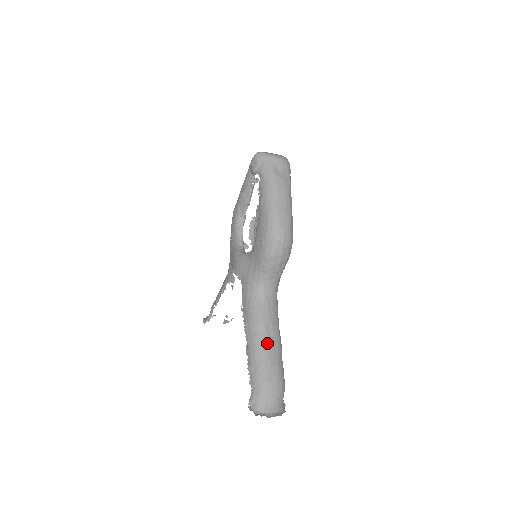
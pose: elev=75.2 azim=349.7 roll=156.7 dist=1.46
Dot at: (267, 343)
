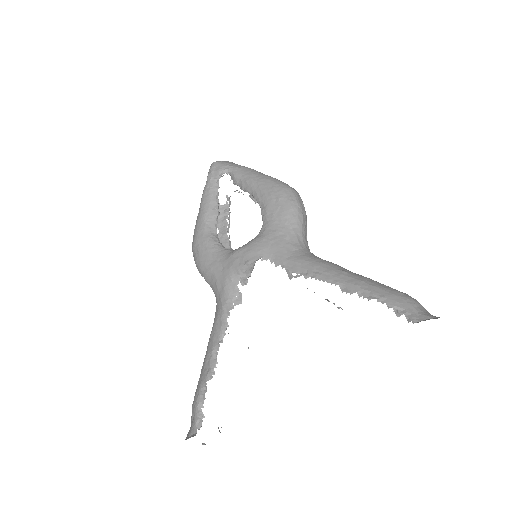
Dot at: (360, 275)
